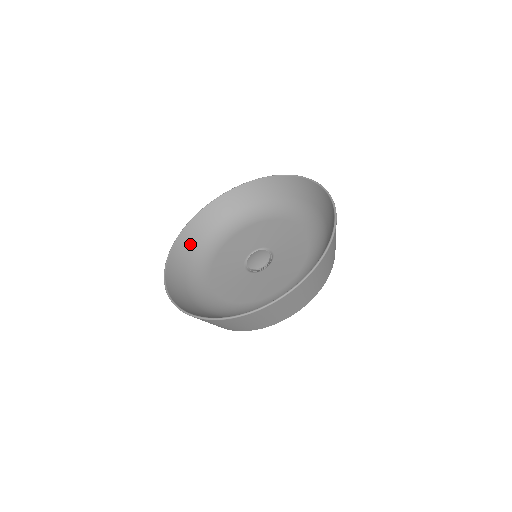
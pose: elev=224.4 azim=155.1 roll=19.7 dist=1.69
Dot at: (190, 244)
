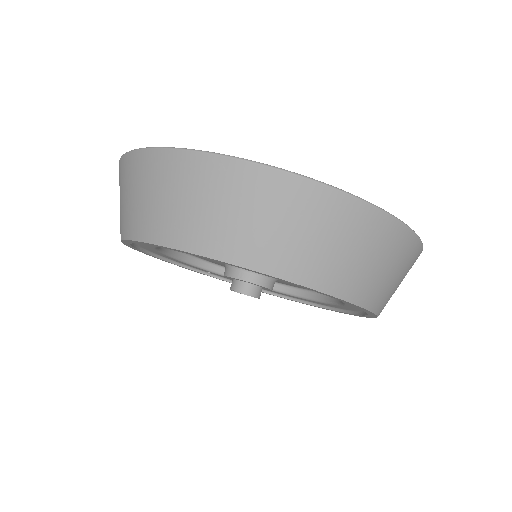
Dot at: occluded
